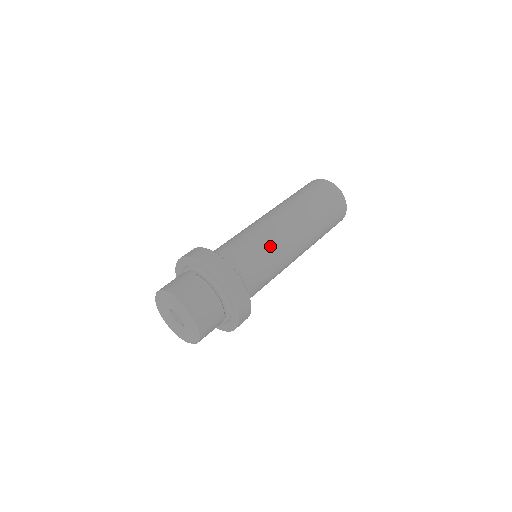
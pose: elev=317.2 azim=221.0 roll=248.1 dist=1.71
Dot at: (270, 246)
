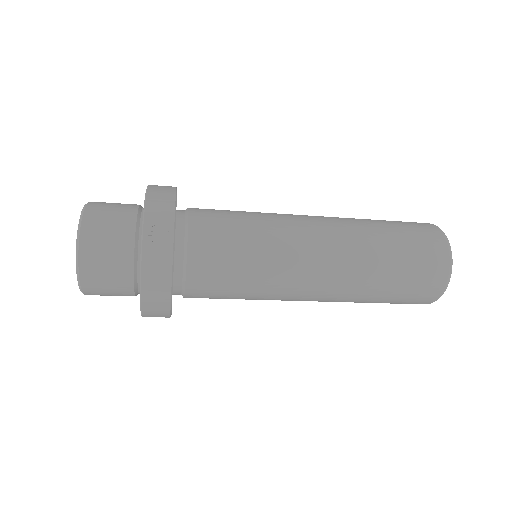
Dot at: occluded
